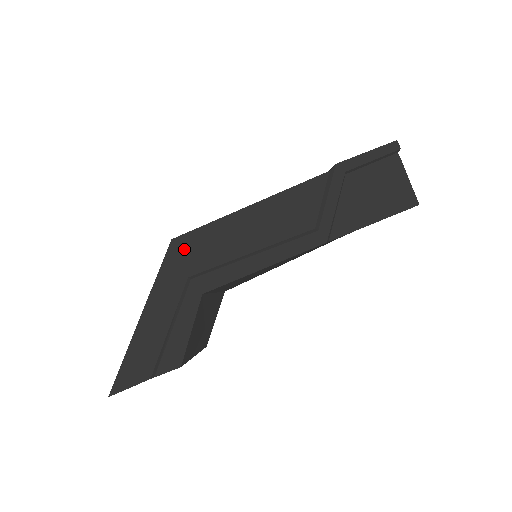
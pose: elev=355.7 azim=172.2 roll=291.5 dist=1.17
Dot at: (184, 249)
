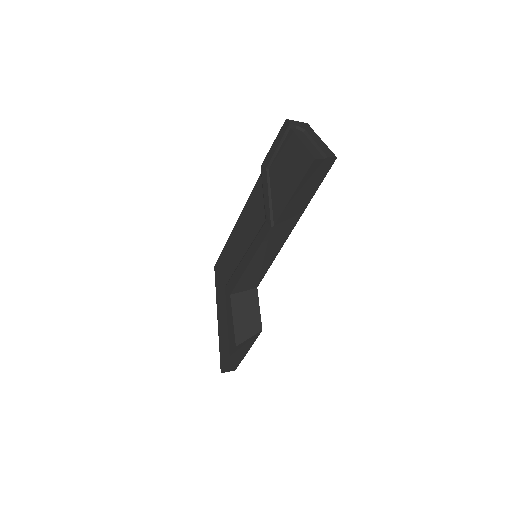
Dot at: (219, 270)
